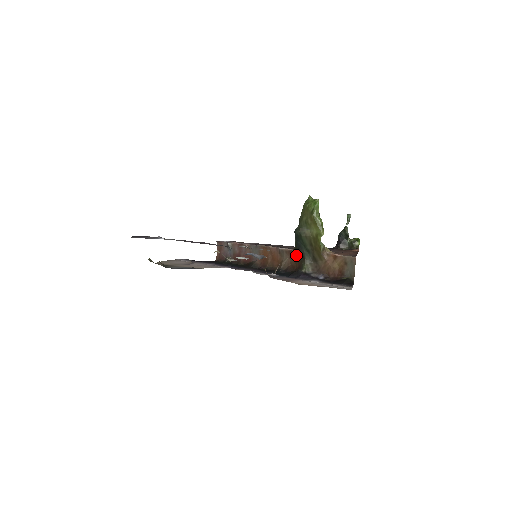
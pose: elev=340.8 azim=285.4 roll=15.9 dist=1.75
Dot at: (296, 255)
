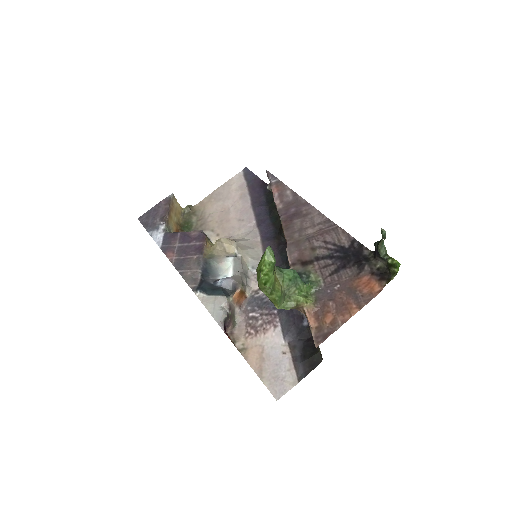
Dot at: occluded
